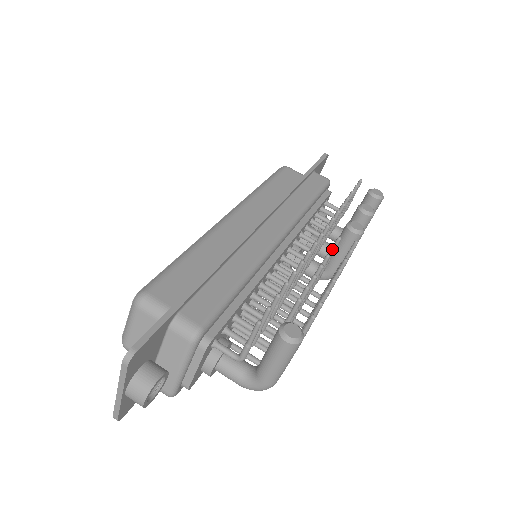
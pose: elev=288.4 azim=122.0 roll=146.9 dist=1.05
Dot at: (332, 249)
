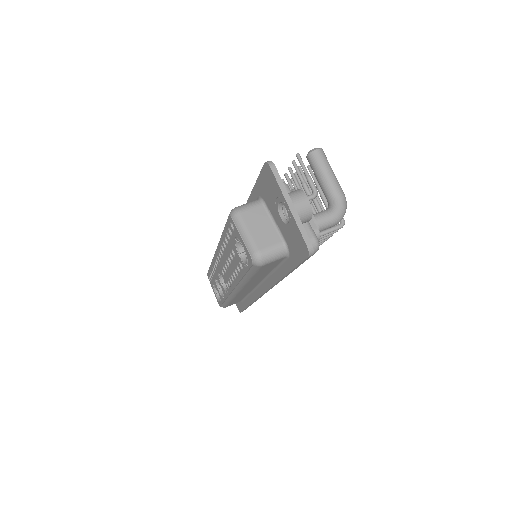
Dot at: occluded
